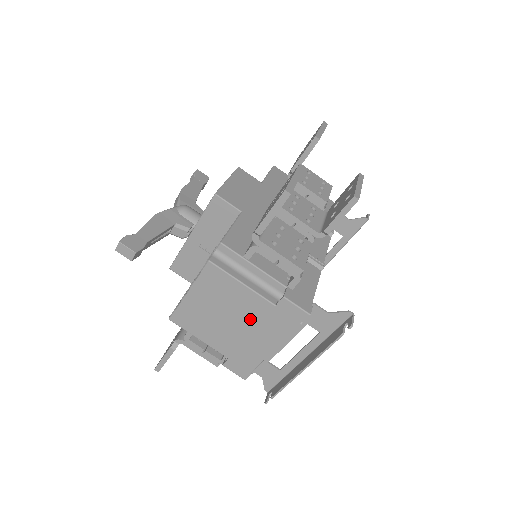
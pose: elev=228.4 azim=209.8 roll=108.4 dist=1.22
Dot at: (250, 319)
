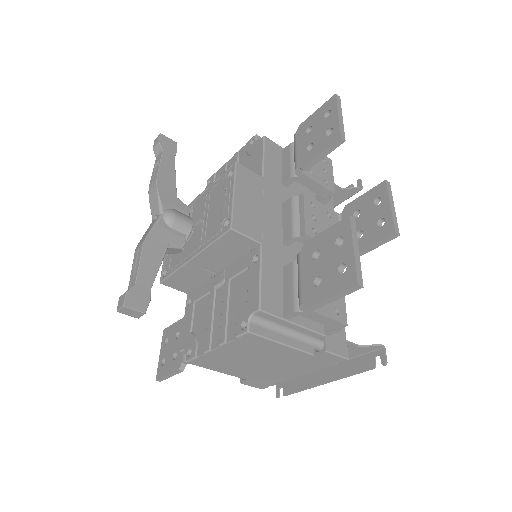
Dot at: (282, 362)
